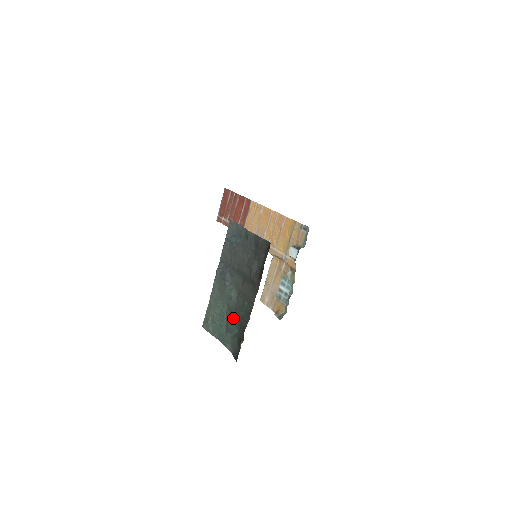
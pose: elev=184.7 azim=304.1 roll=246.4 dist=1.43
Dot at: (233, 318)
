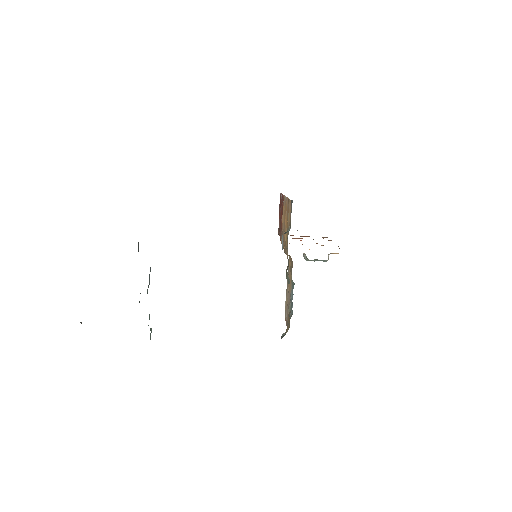
Dot at: occluded
